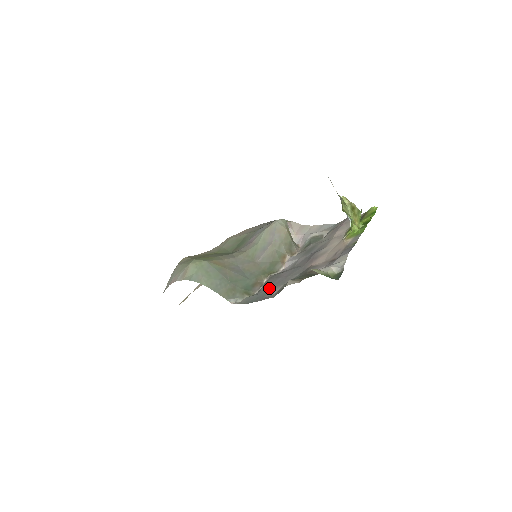
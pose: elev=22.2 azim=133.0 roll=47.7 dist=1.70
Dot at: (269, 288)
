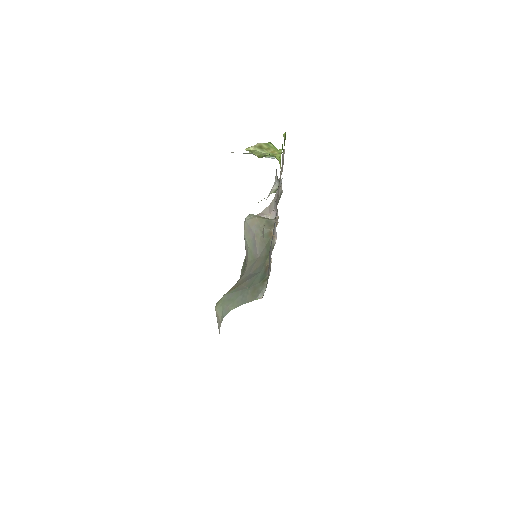
Dot at: (269, 257)
